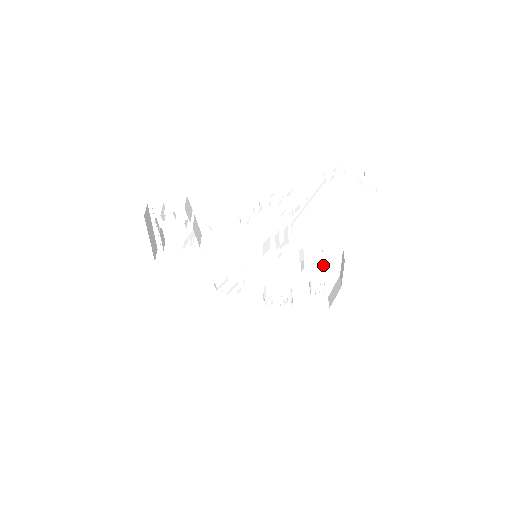
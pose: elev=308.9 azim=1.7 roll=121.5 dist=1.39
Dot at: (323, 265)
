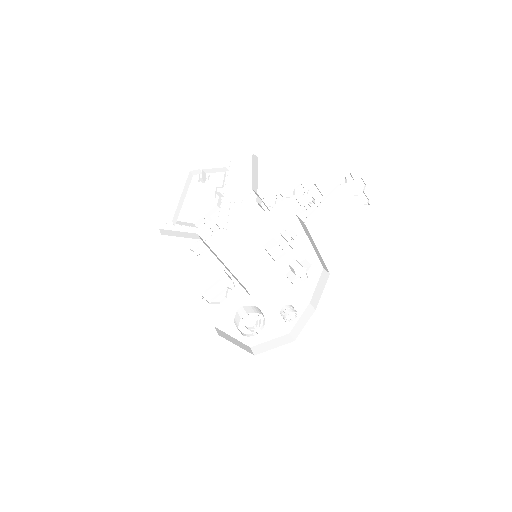
Dot at: occluded
